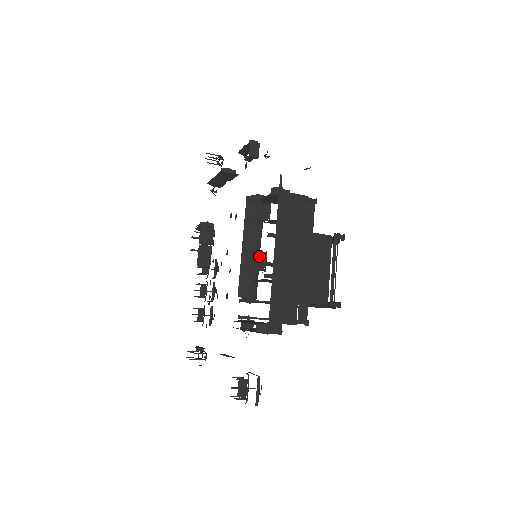
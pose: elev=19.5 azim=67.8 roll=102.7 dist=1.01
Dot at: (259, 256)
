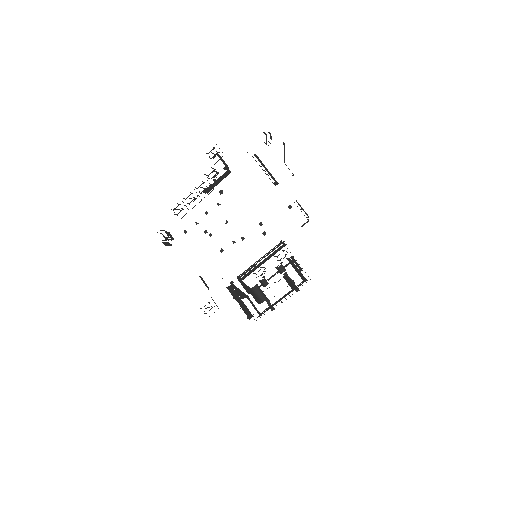
Dot at: occluded
